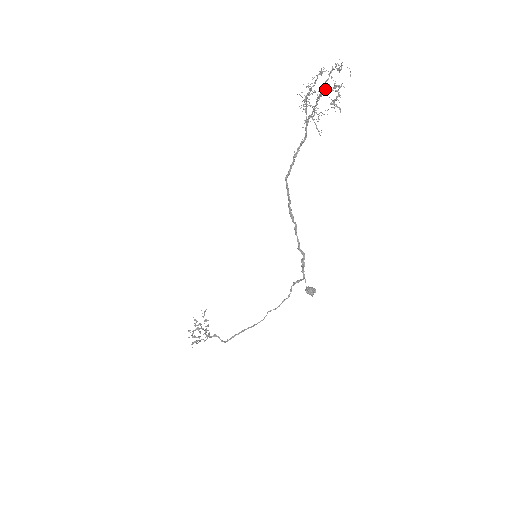
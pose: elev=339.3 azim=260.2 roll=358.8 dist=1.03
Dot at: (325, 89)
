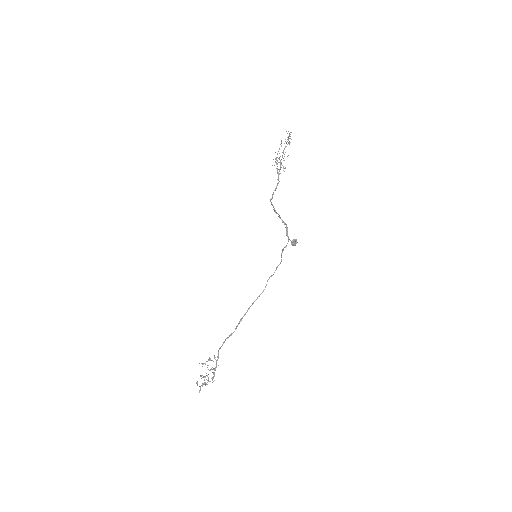
Dot at: occluded
